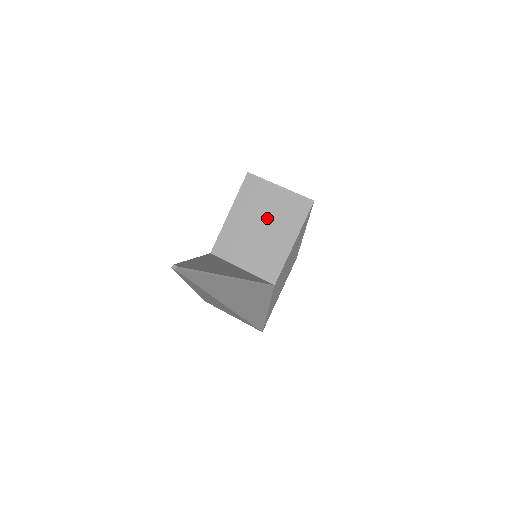
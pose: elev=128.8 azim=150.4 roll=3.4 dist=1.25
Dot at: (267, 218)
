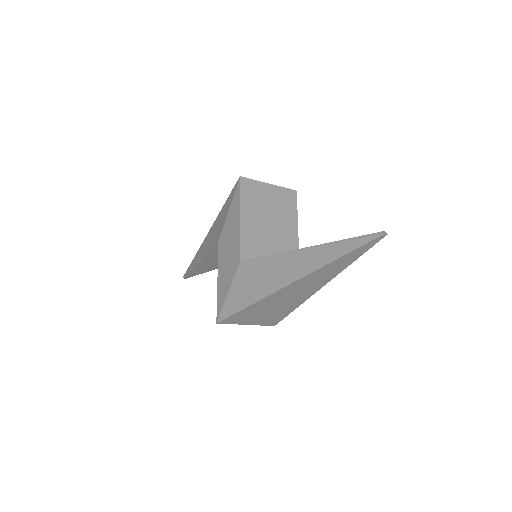
Dot at: (272, 214)
